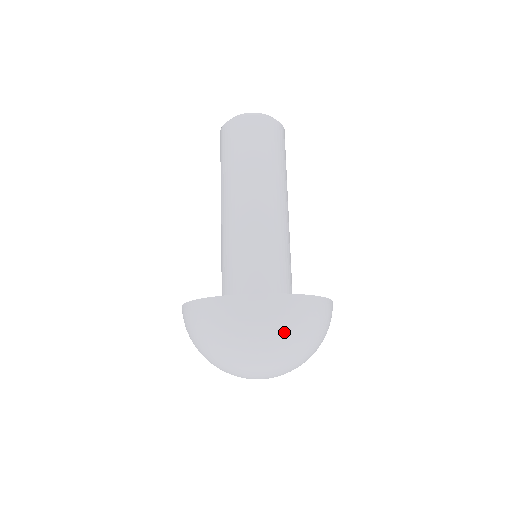
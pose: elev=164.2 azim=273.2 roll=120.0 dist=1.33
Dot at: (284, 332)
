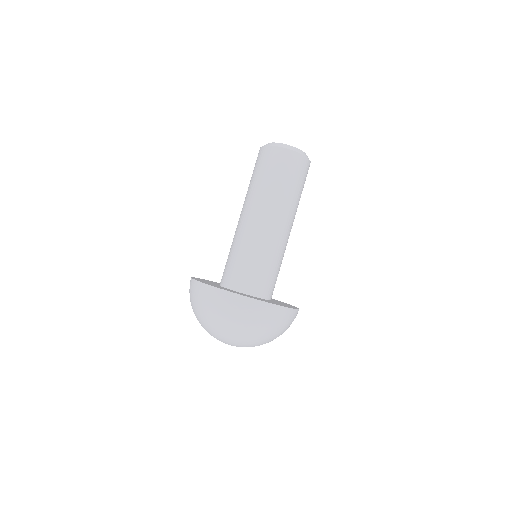
Dot at: (210, 312)
